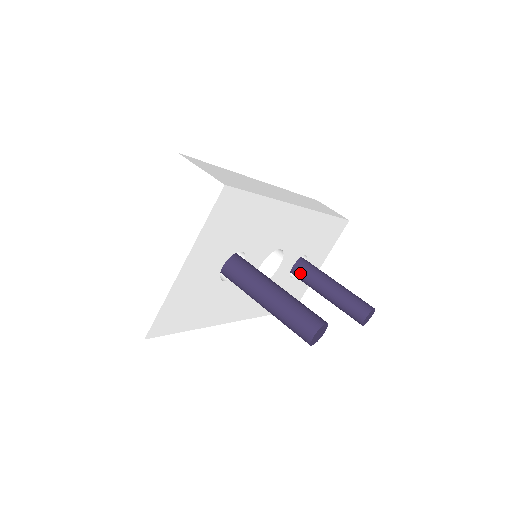
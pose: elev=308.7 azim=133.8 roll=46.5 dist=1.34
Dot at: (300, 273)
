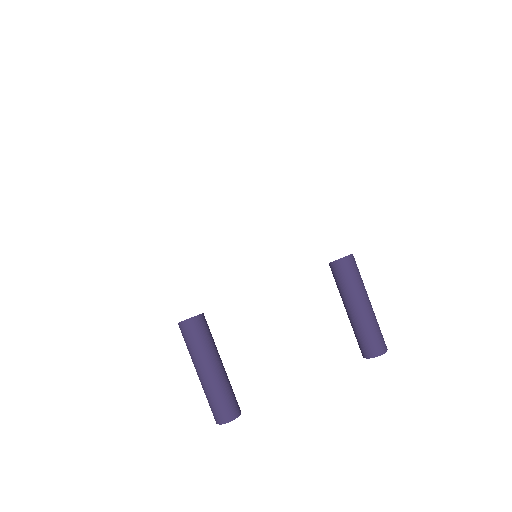
Dot at: (329, 264)
